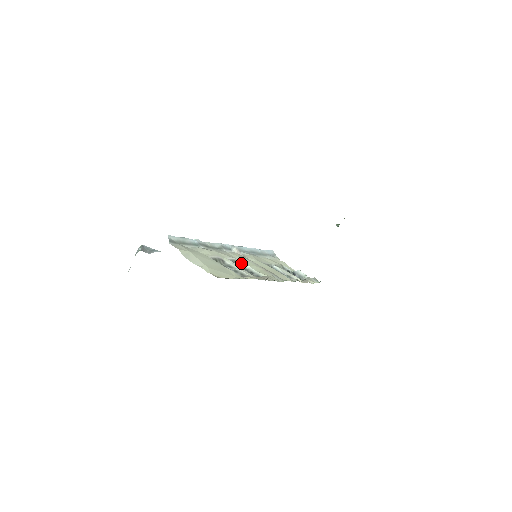
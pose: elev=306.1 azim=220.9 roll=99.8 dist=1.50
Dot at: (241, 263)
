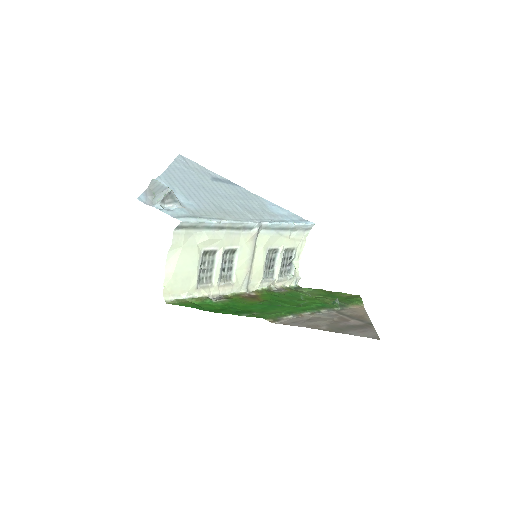
Dot at: (237, 253)
